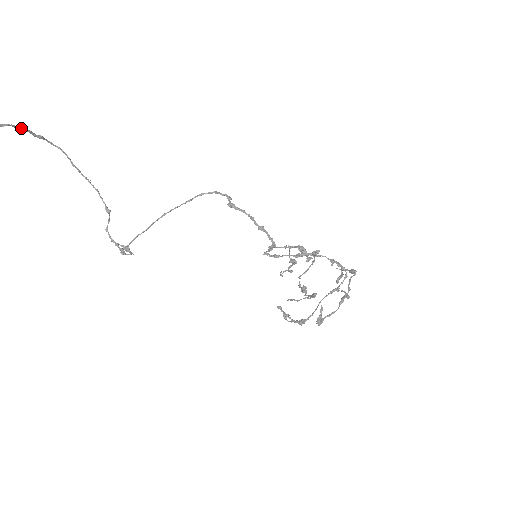
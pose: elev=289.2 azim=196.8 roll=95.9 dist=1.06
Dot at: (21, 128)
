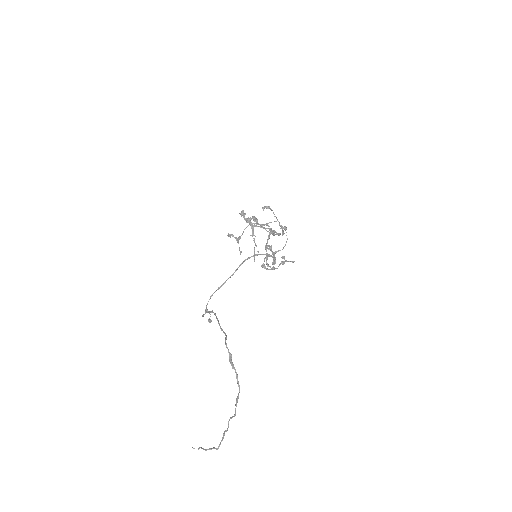
Dot at: (236, 376)
